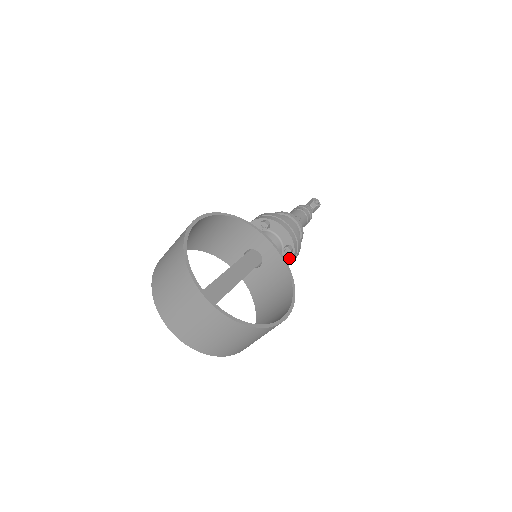
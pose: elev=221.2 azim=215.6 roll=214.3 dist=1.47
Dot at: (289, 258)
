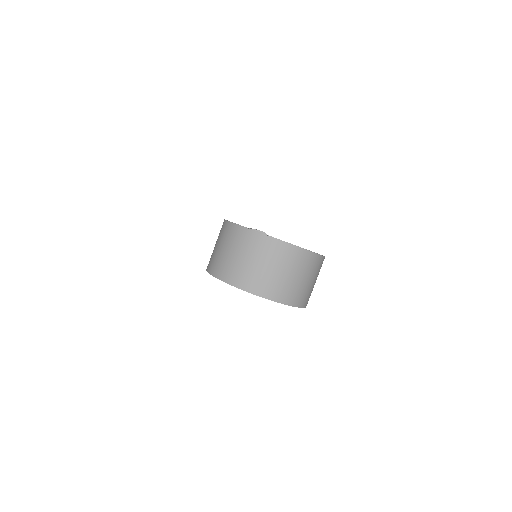
Dot at: occluded
